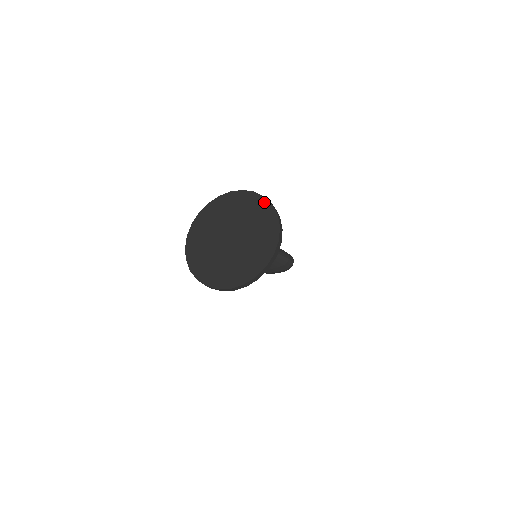
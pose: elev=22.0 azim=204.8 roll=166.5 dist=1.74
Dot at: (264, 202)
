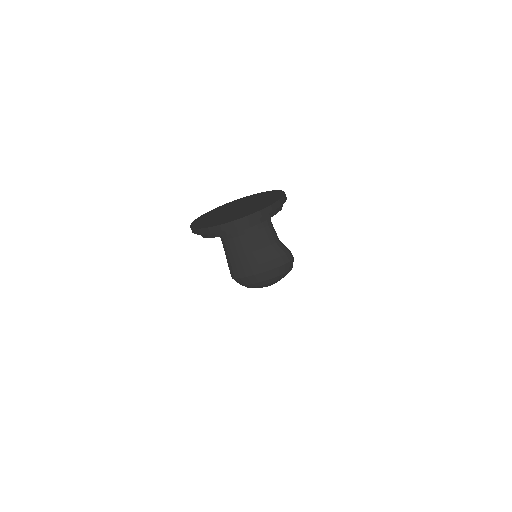
Dot at: (263, 192)
